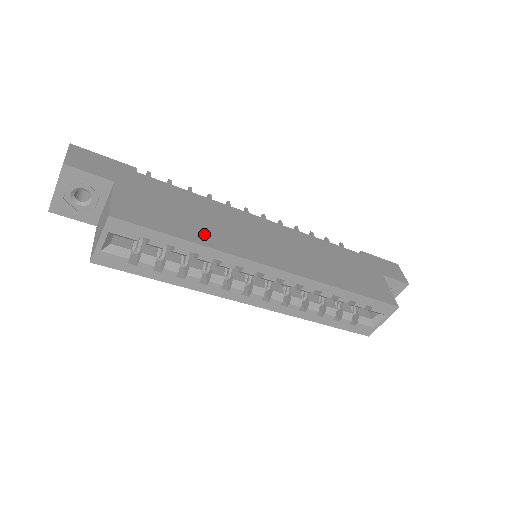
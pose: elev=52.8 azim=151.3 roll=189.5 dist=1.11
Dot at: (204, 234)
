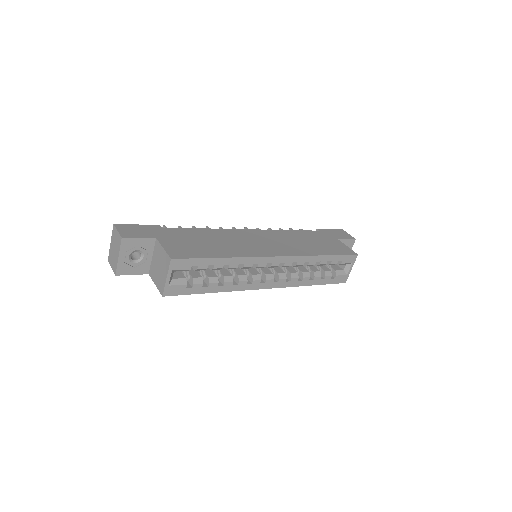
Dot at: (226, 251)
